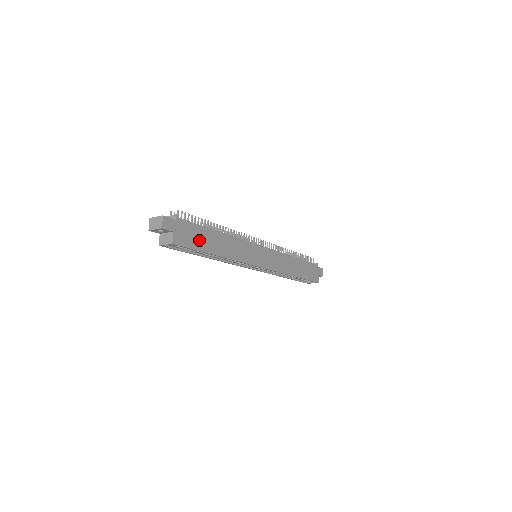
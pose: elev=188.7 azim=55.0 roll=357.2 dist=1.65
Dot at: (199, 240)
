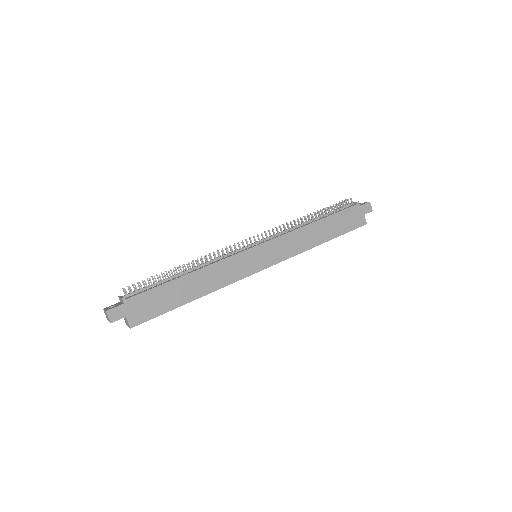
Dot at: (163, 302)
